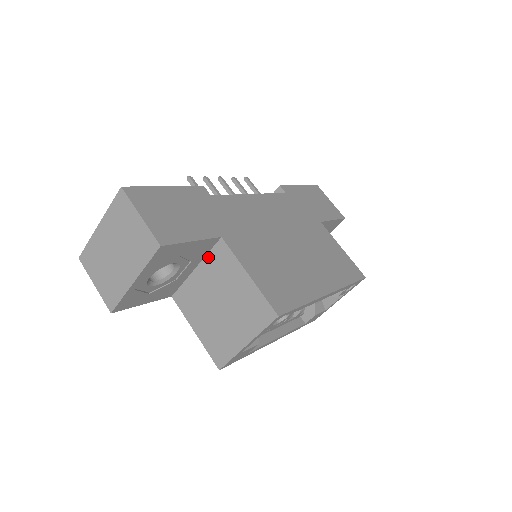
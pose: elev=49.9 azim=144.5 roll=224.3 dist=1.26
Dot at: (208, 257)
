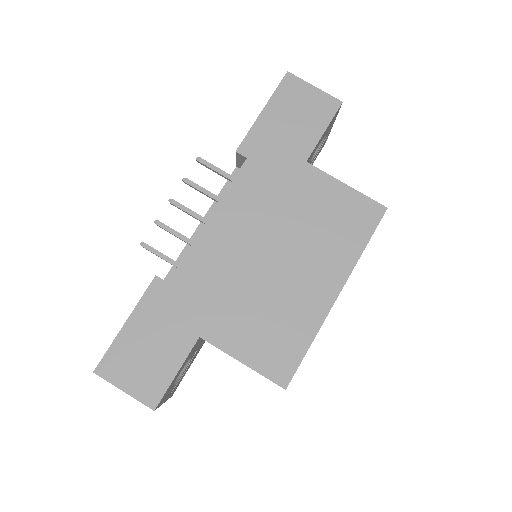
Dot at: occluded
